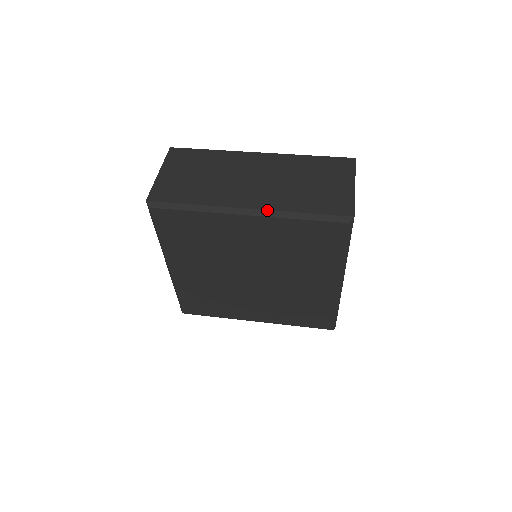
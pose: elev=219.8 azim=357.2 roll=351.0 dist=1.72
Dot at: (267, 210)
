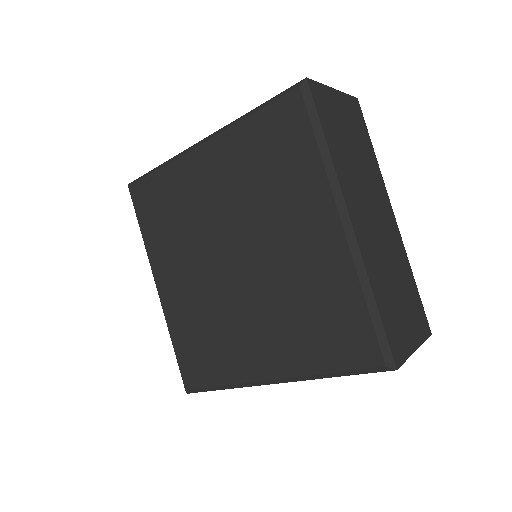
Dot at: (220, 129)
